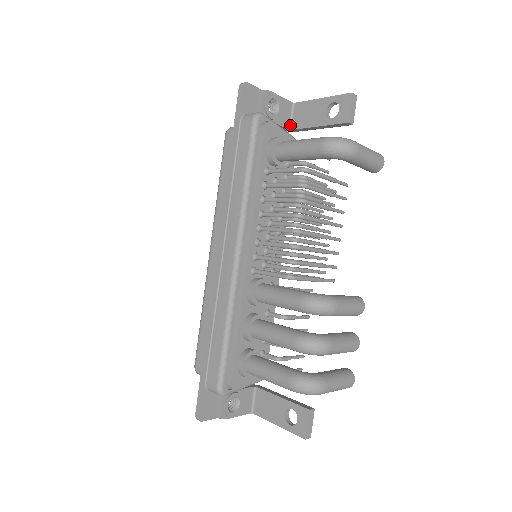
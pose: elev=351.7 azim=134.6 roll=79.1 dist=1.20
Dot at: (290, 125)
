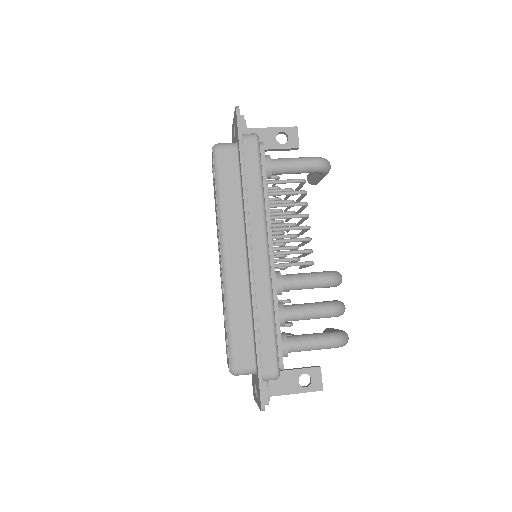
Dot at: occluded
